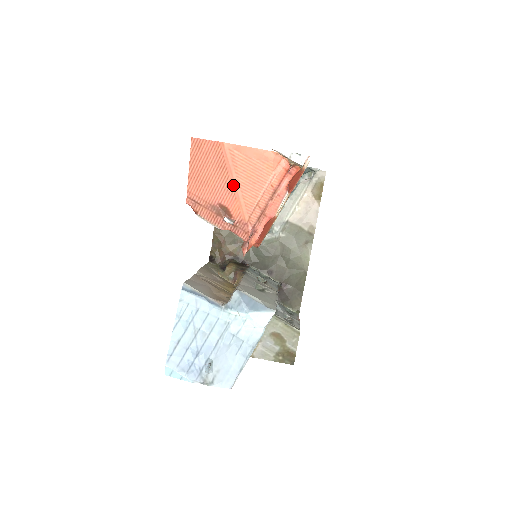
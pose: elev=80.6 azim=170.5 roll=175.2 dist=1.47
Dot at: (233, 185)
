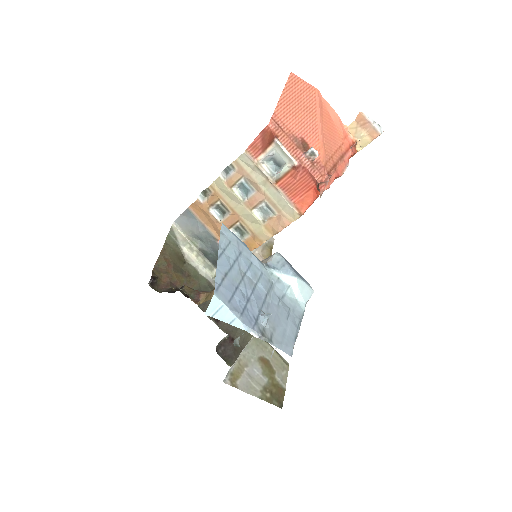
Dot at: (318, 127)
